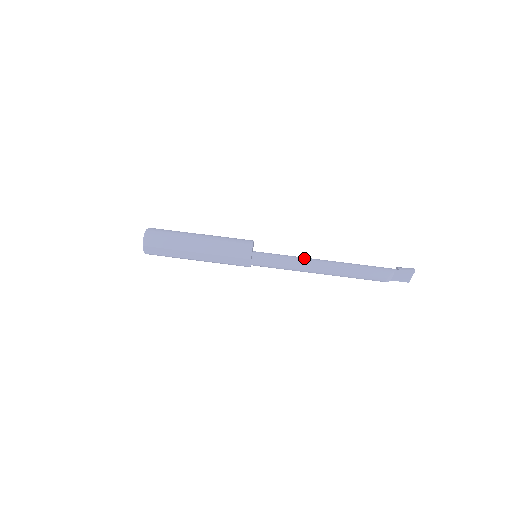
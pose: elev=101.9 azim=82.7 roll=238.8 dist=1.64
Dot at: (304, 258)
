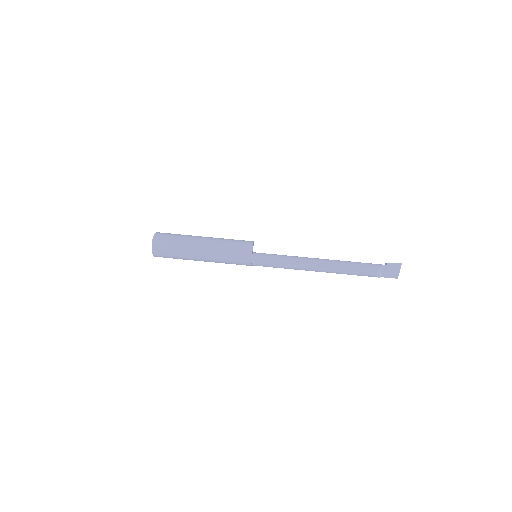
Dot at: occluded
